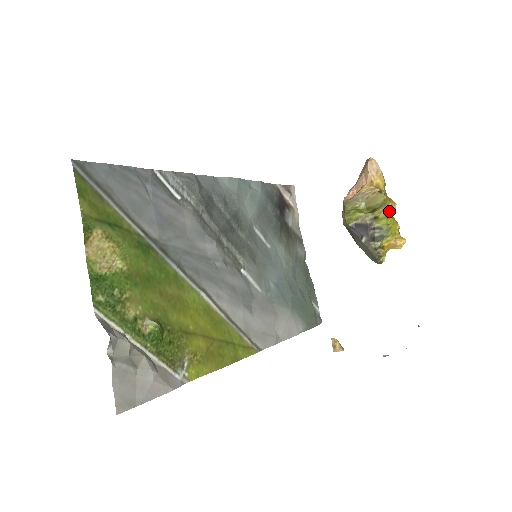
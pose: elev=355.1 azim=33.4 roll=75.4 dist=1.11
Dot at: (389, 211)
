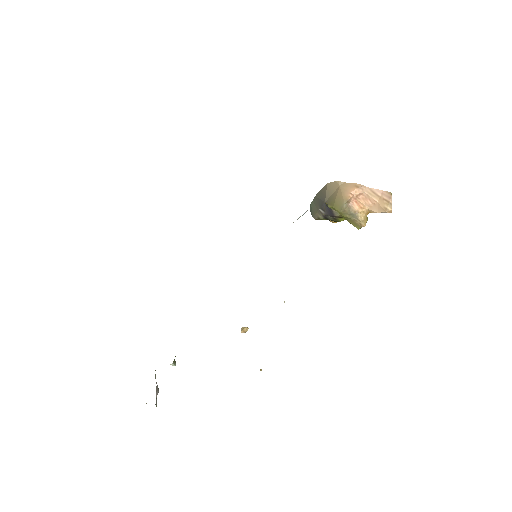
Dot at: occluded
